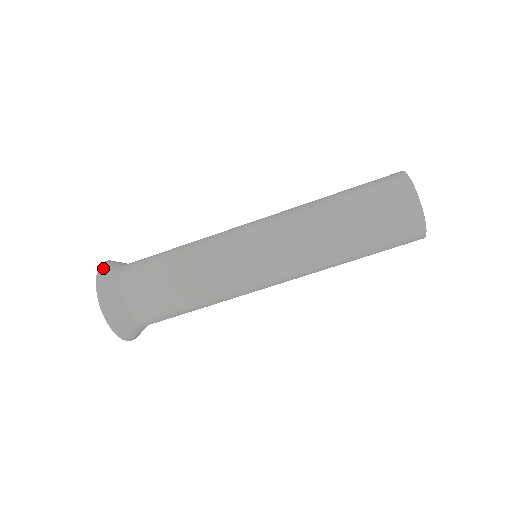
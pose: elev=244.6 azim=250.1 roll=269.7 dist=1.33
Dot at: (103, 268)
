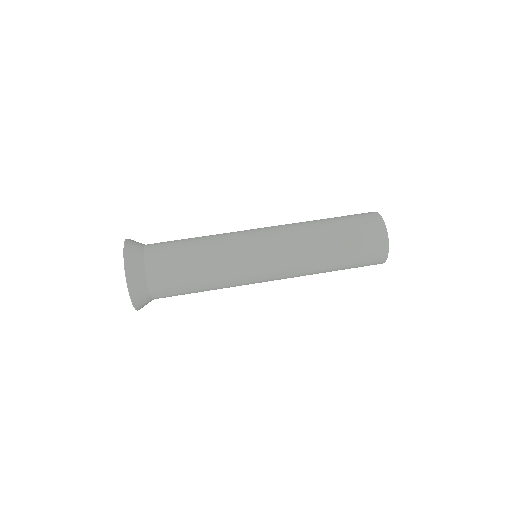
Dot at: (130, 240)
